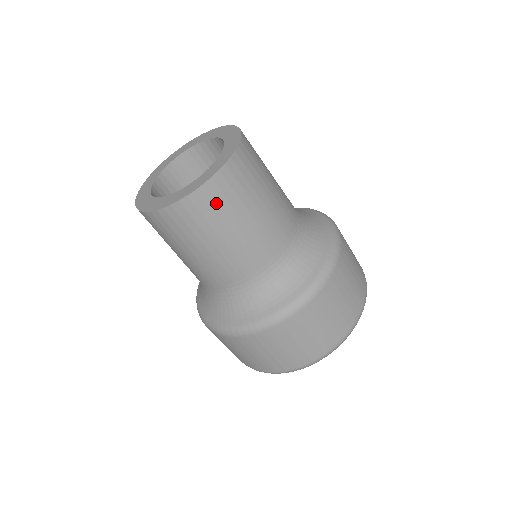
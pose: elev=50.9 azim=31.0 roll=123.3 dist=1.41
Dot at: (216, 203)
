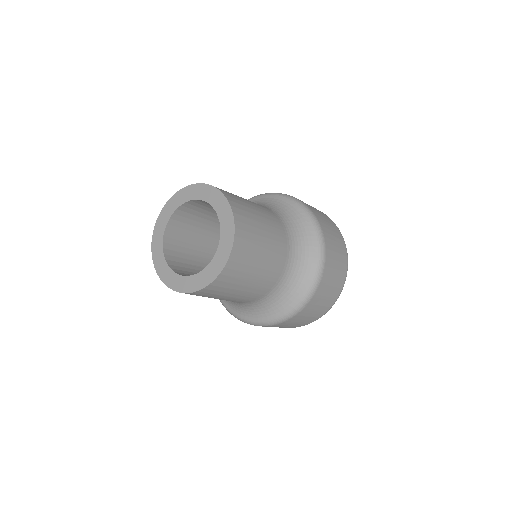
Dot at: occluded
